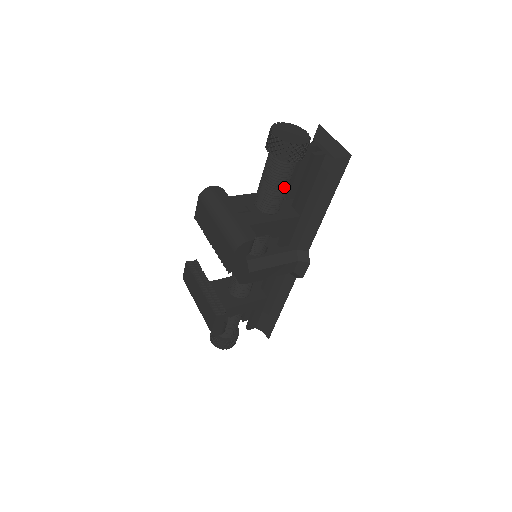
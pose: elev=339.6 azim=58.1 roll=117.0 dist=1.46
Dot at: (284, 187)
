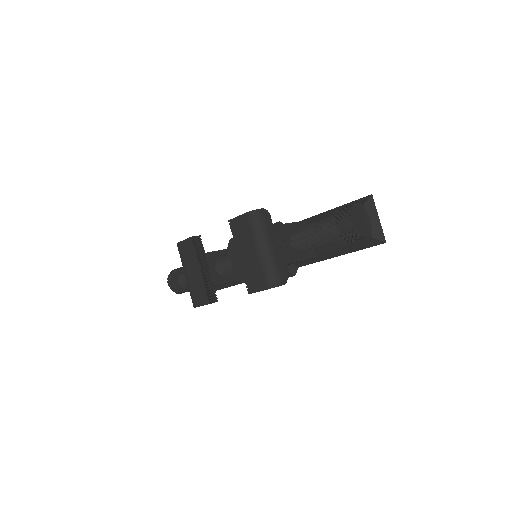
Dot at: occluded
